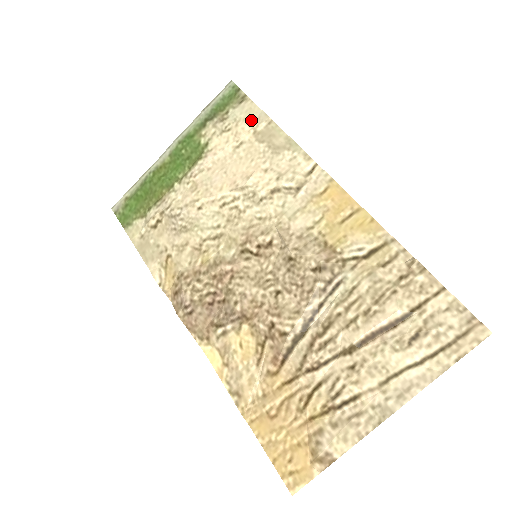
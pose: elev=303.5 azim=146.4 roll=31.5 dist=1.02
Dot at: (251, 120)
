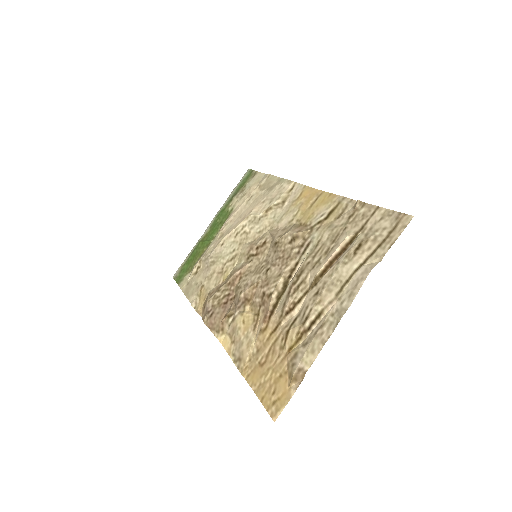
Dot at: (258, 182)
